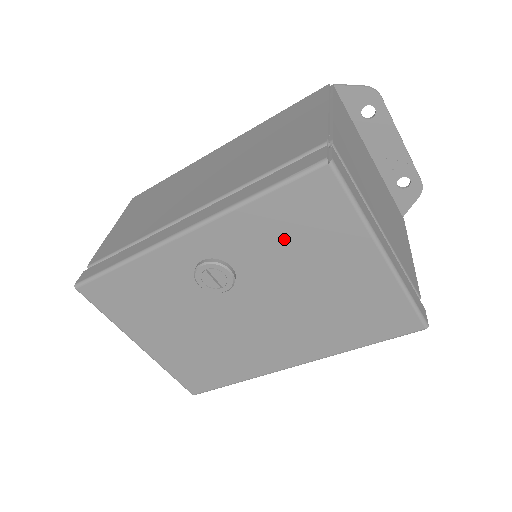
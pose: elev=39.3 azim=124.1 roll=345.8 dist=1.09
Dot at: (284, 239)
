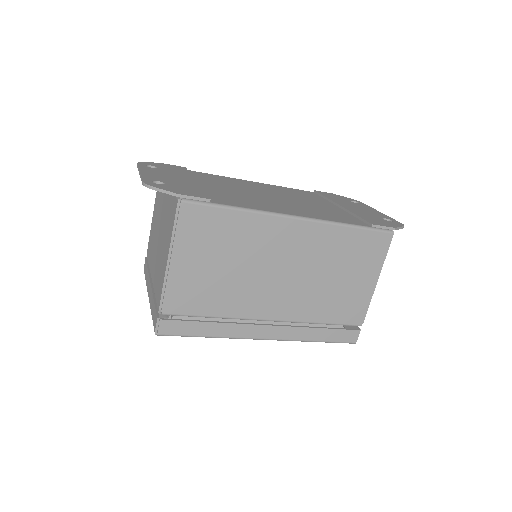
Dot at: occluded
